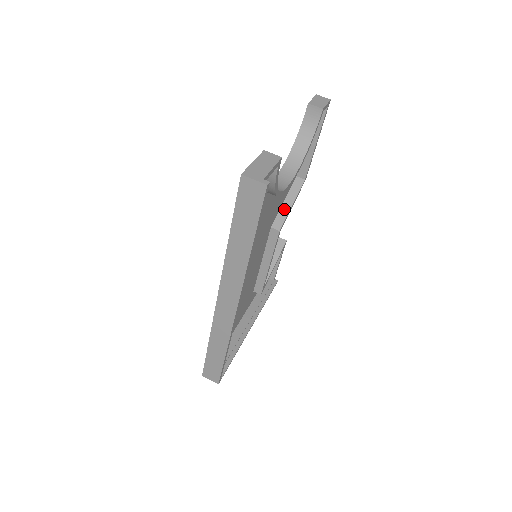
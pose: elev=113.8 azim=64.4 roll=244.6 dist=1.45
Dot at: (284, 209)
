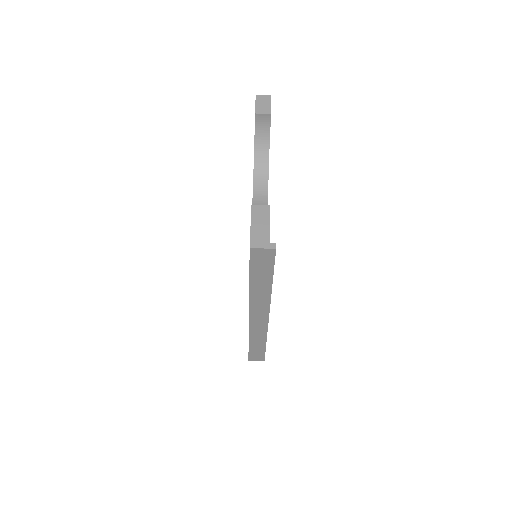
Dot at: occluded
